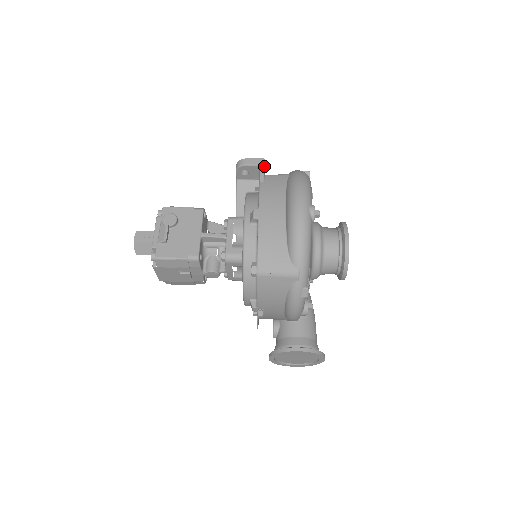
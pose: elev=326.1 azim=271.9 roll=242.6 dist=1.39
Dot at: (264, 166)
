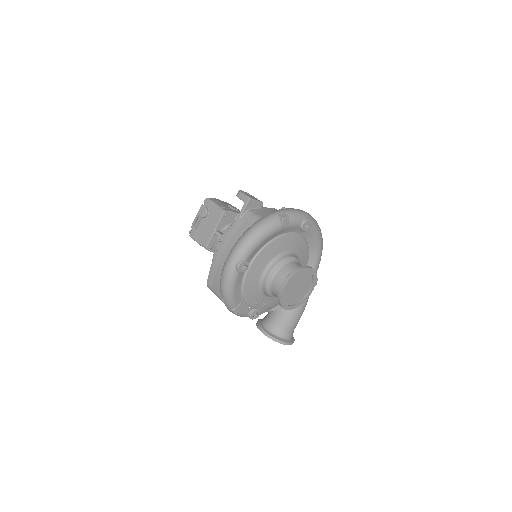
Dot at: (246, 205)
